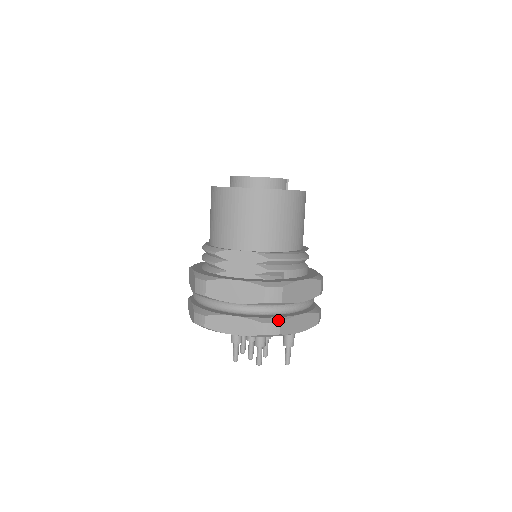
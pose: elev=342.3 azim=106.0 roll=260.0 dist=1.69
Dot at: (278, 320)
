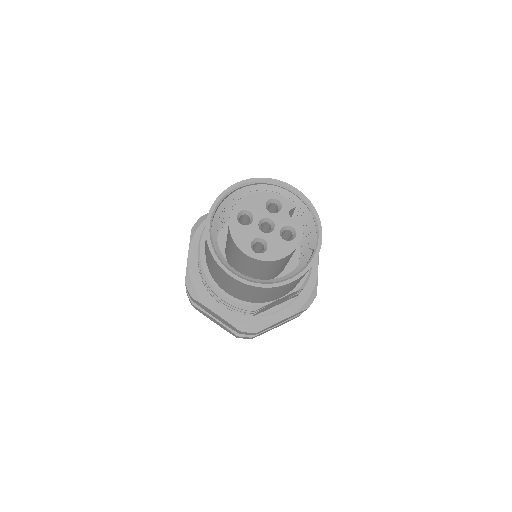
Dot at: occluded
